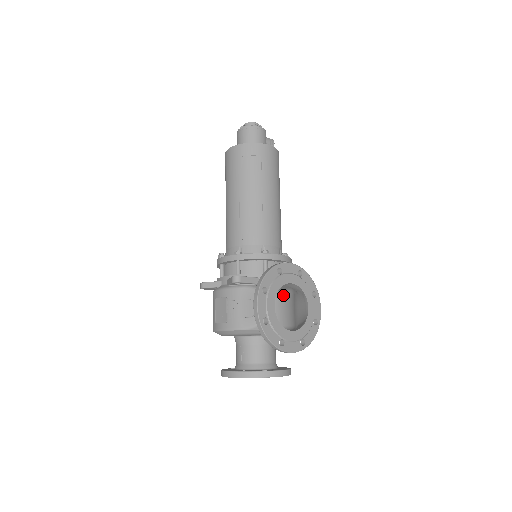
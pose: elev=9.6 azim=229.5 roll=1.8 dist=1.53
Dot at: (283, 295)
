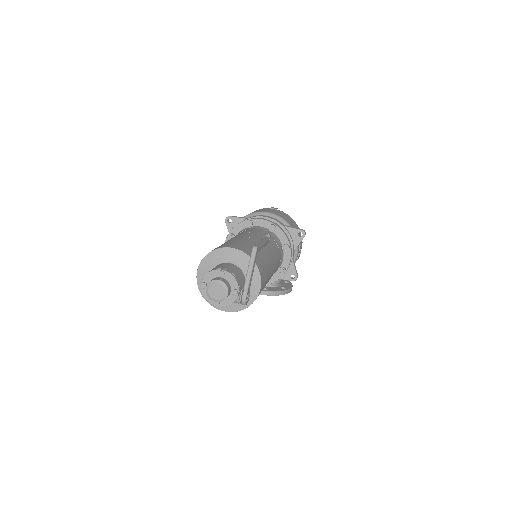
Dot at: (296, 253)
